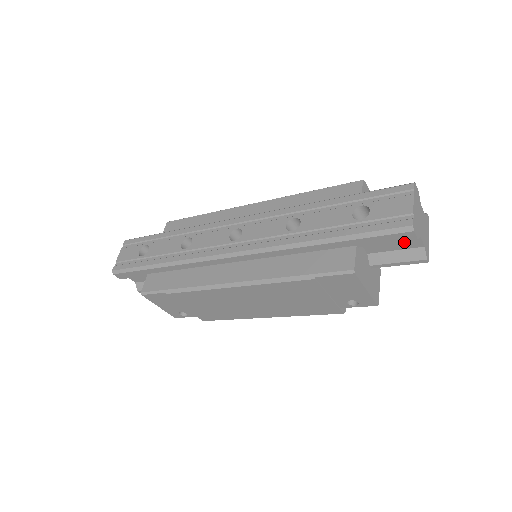
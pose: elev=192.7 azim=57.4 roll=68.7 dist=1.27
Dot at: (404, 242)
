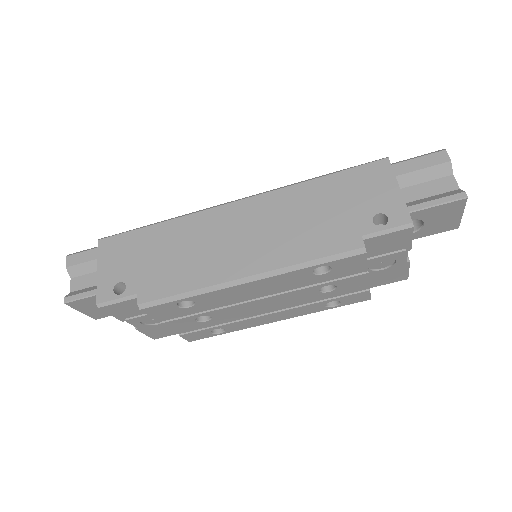
Dot at: (437, 184)
